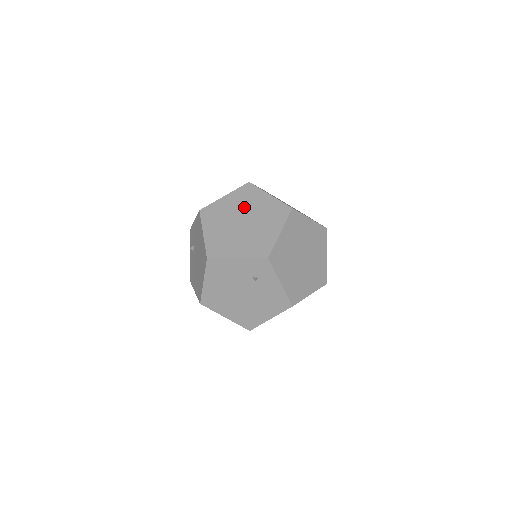
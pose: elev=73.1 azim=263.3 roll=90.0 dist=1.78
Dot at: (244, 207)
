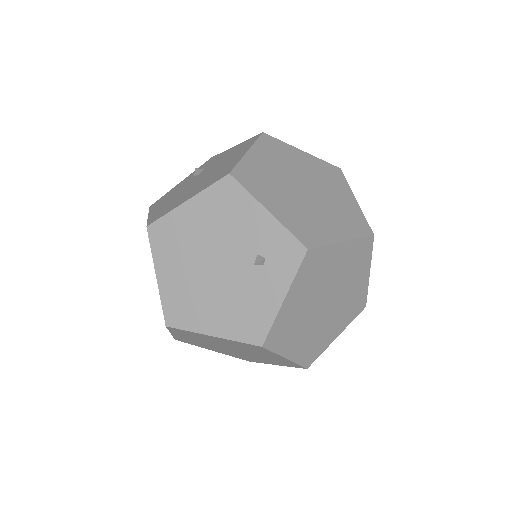
Dot at: (318, 180)
